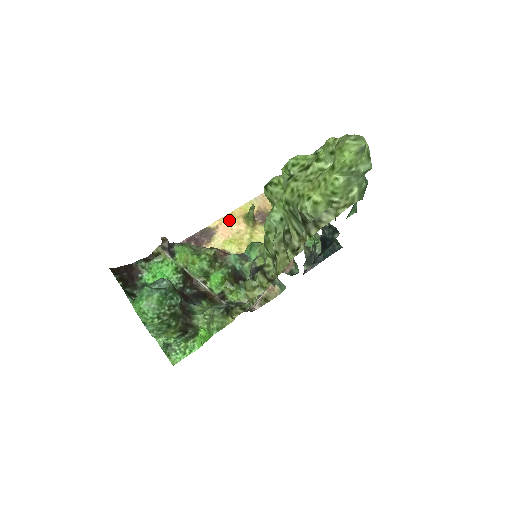
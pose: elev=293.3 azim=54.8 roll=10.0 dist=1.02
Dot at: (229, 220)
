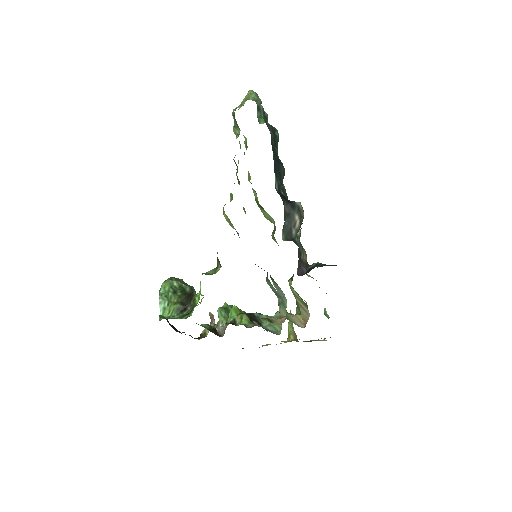
Dot at: occluded
